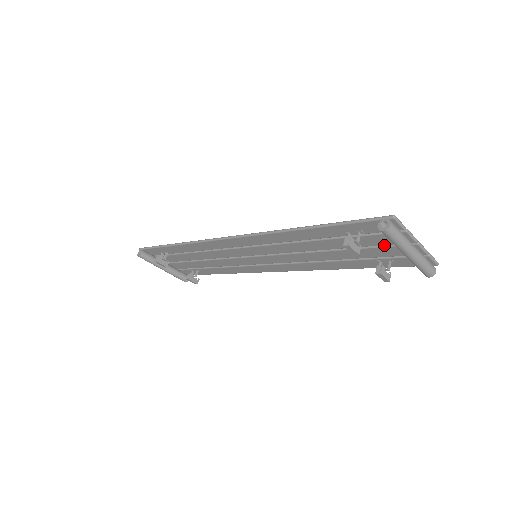
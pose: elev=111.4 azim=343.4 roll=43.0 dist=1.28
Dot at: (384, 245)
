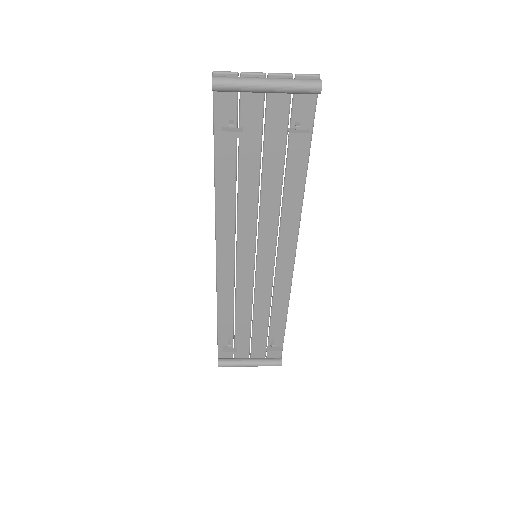
Dot at: (265, 111)
